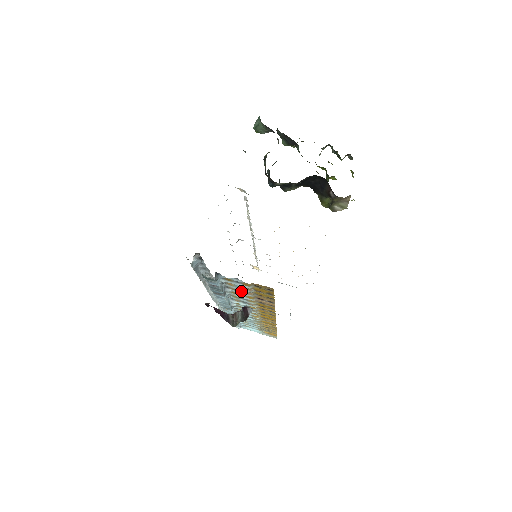
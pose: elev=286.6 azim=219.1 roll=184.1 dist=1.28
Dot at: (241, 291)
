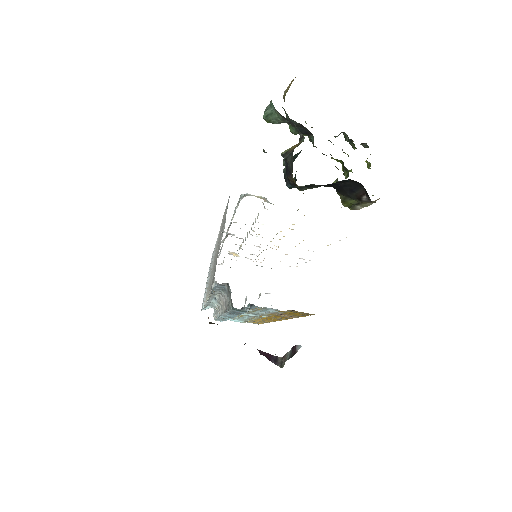
Dot at: (264, 311)
